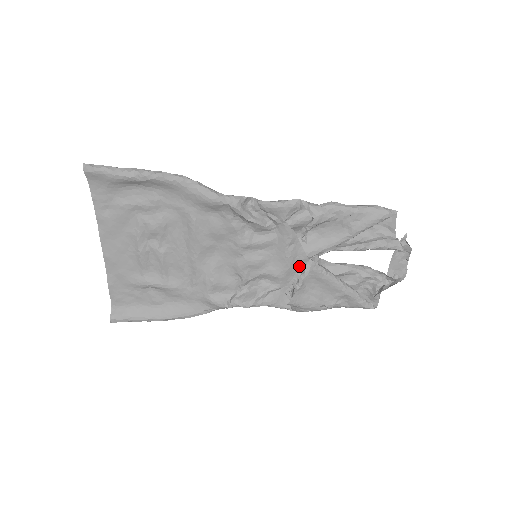
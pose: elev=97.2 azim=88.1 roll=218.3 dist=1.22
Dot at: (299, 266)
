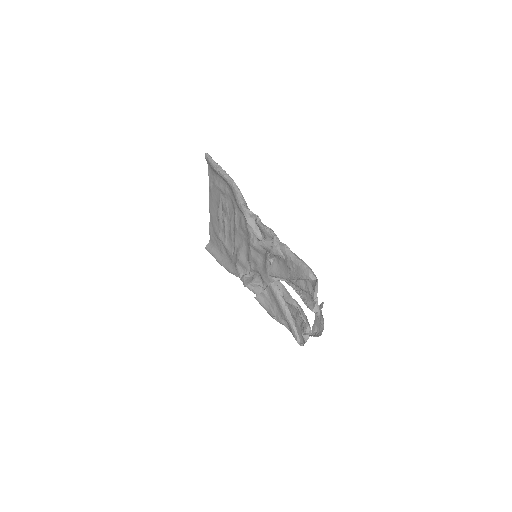
Dot at: occluded
